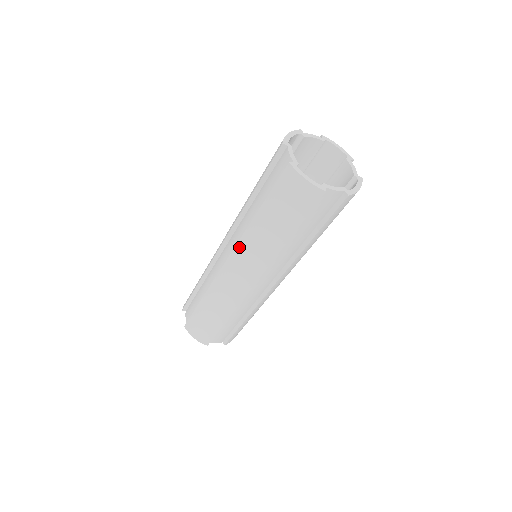
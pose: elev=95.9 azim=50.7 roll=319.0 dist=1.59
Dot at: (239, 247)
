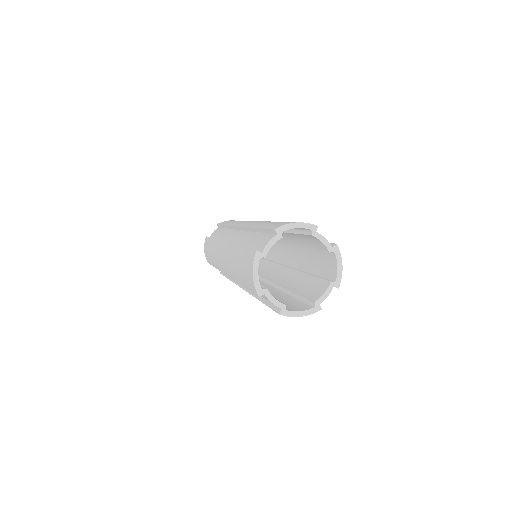
Dot at: (228, 247)
